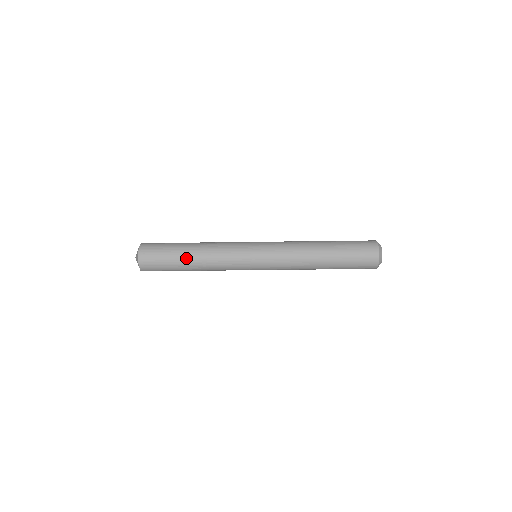
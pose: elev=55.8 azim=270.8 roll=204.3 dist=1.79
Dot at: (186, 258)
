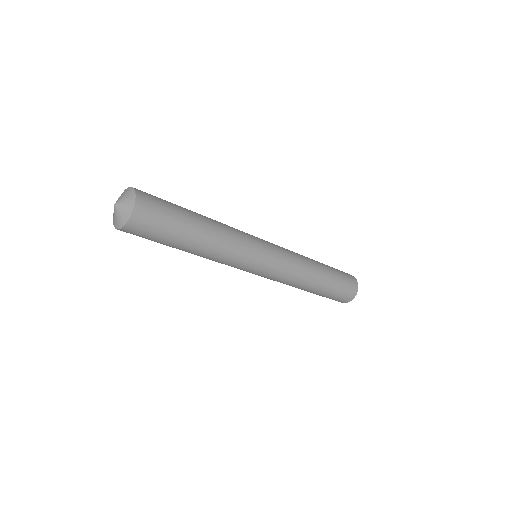
Dot at: (184, 249)
